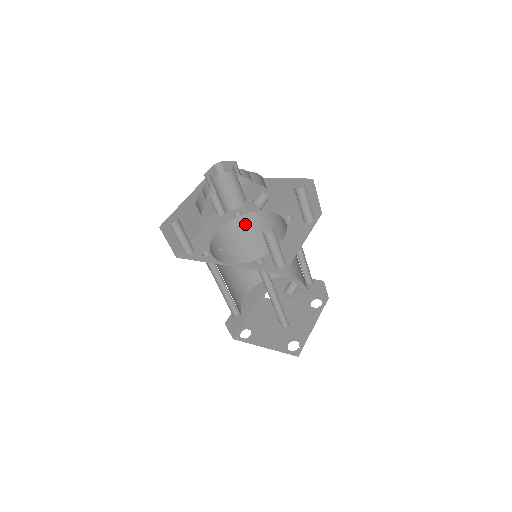
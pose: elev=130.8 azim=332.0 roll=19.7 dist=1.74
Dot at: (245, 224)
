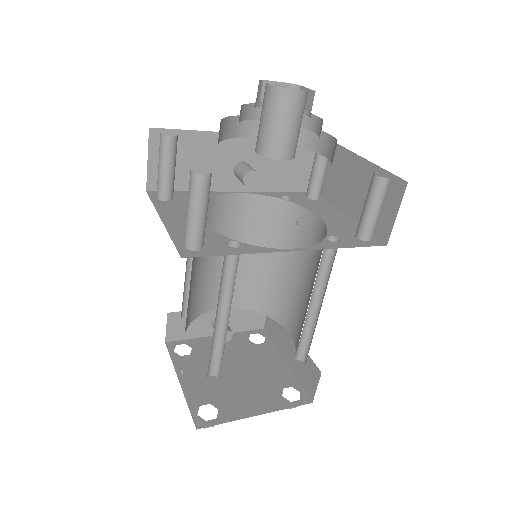
Dot at: occluded
